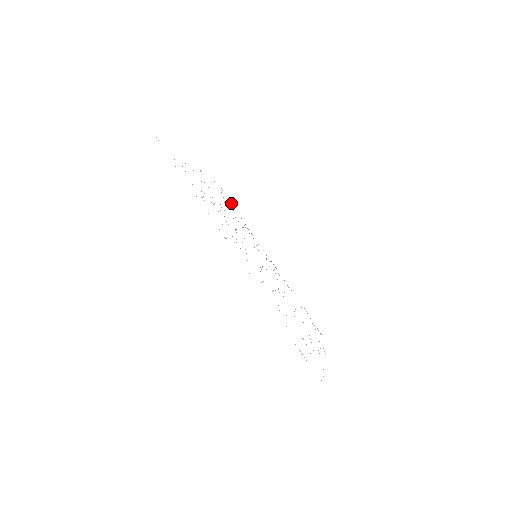
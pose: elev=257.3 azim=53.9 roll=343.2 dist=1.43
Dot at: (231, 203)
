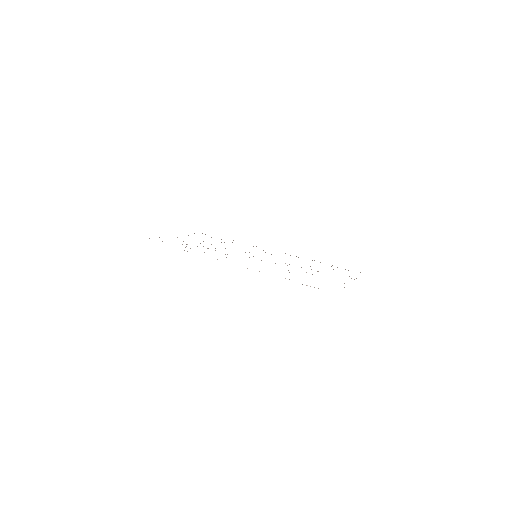
Dot at: occluded
